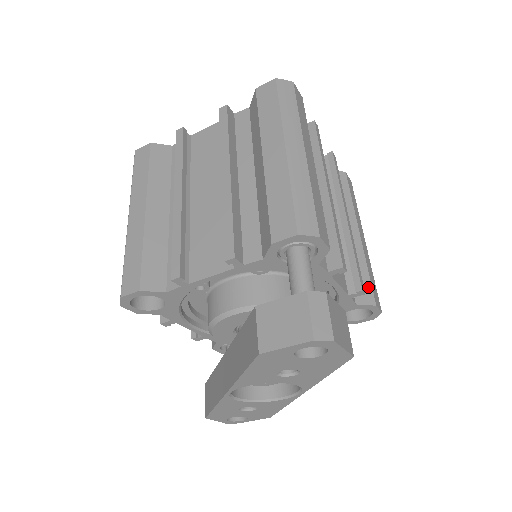
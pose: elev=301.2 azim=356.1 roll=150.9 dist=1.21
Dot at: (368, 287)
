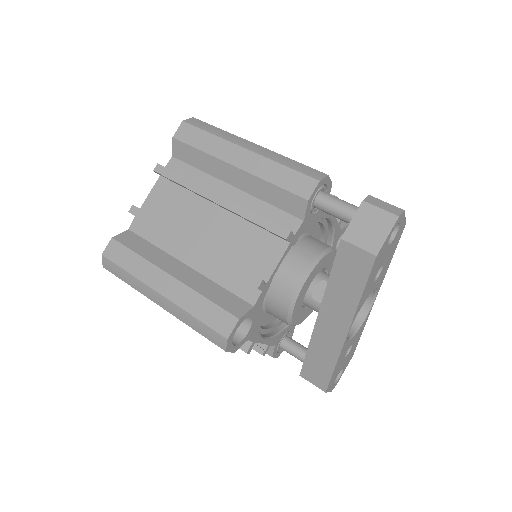
Dot at: occluded
